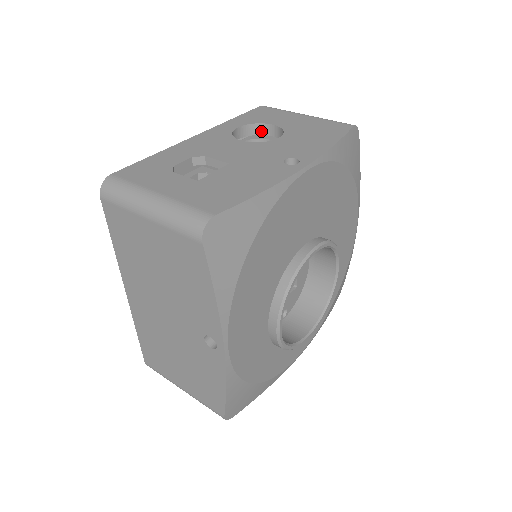
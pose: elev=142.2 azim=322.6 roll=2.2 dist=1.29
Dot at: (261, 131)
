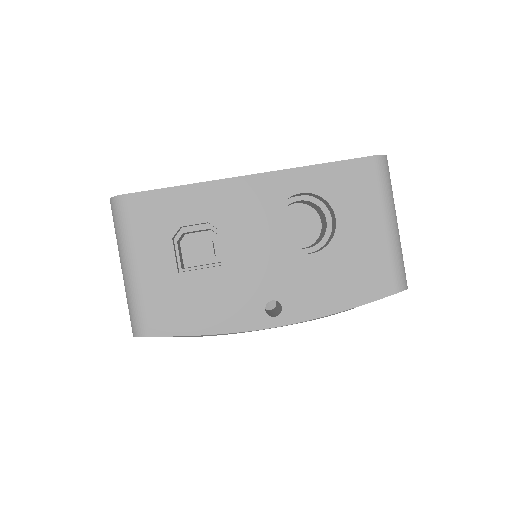
Dot at: (327, 205)
